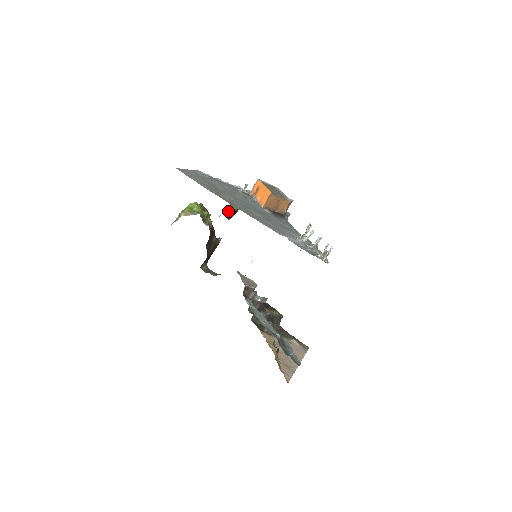
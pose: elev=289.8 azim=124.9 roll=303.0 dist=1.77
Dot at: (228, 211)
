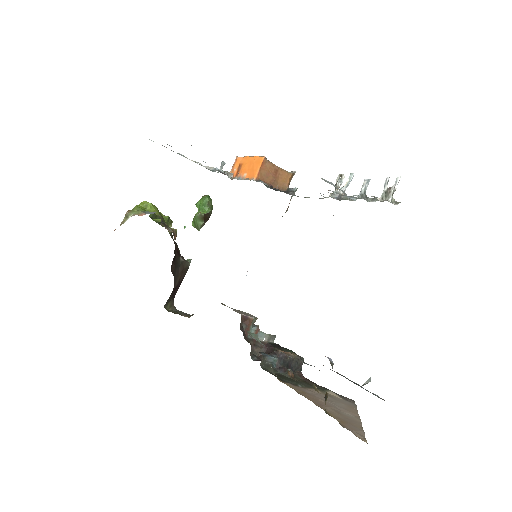
Dot at: (197, 216)
